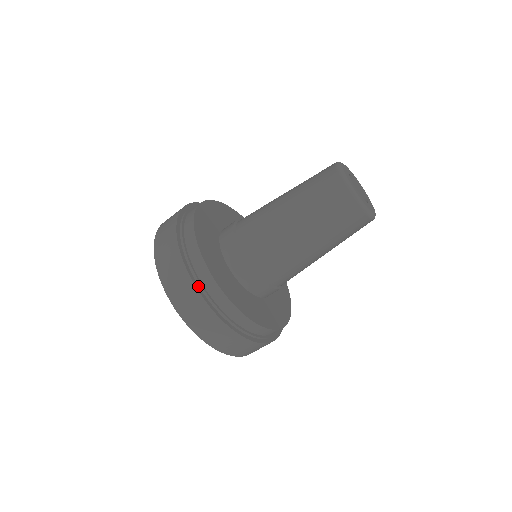
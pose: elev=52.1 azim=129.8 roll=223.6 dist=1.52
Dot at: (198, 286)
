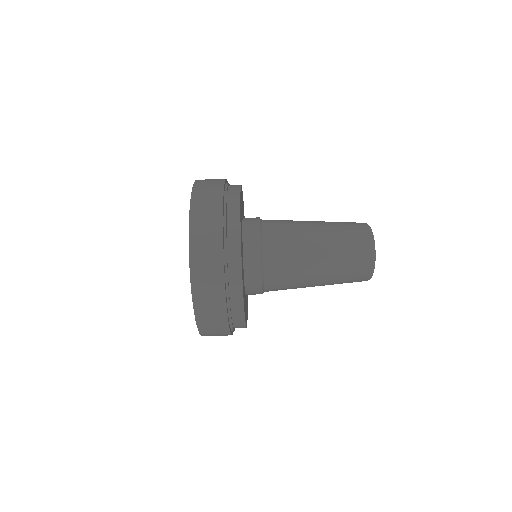
Dot at: (224, 258)
